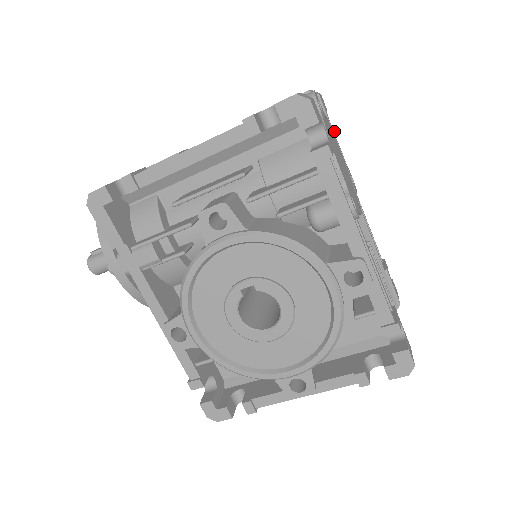
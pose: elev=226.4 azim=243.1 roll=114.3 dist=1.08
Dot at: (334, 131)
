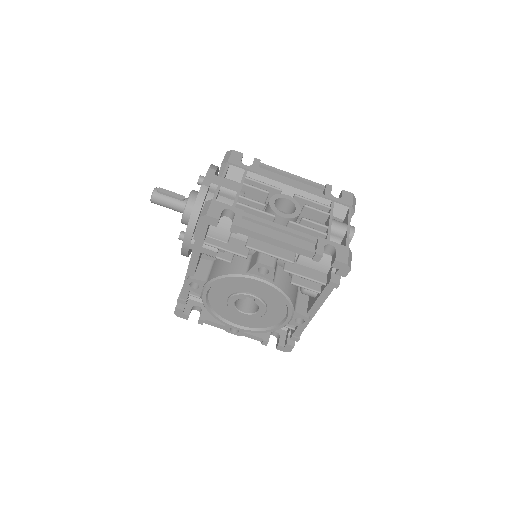
Dot at: occluded
